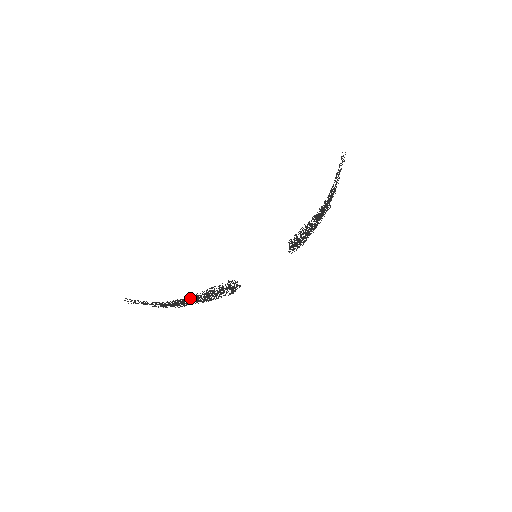
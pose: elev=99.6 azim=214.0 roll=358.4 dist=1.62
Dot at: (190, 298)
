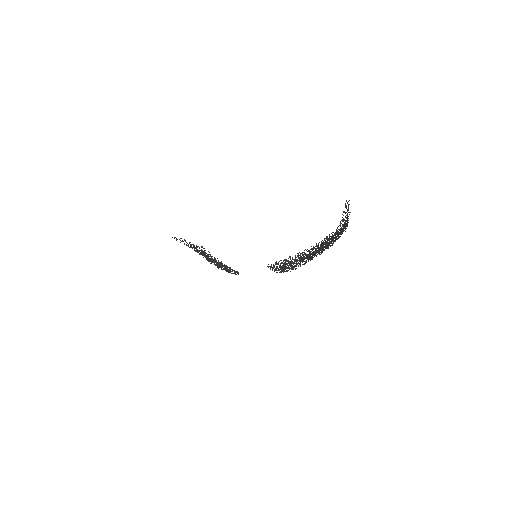
Dot at: (208, 260)
